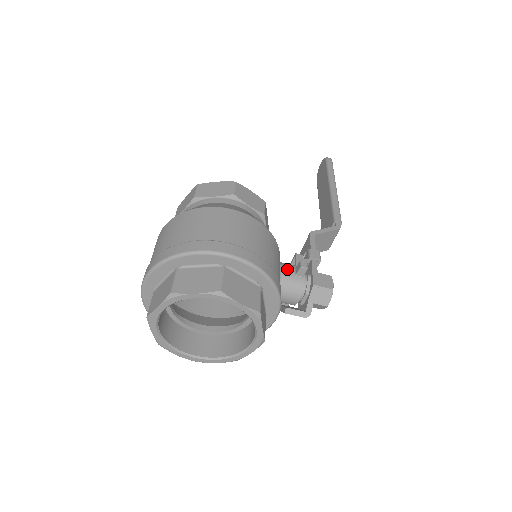
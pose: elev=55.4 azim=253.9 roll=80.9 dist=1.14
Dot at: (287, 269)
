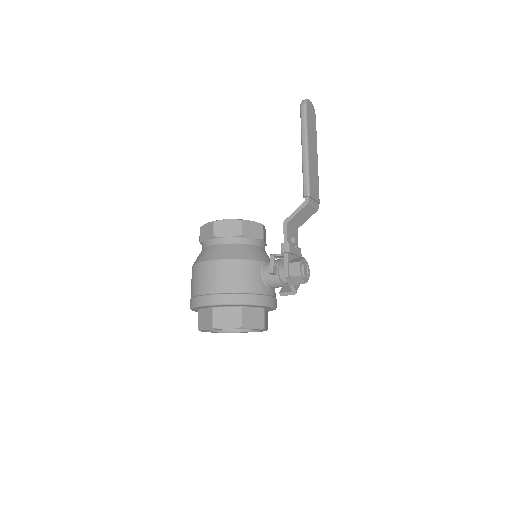
Dot at: (266, 272)
